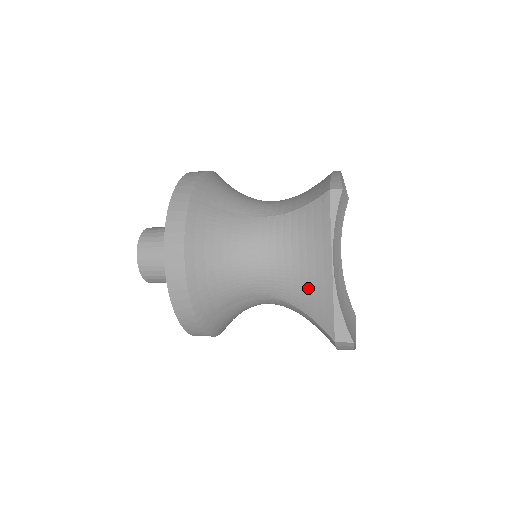
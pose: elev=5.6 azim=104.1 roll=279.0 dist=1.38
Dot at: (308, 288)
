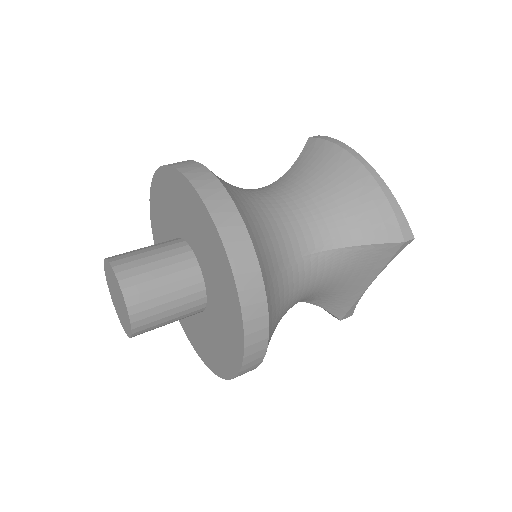
Dot at: (334, 297)
